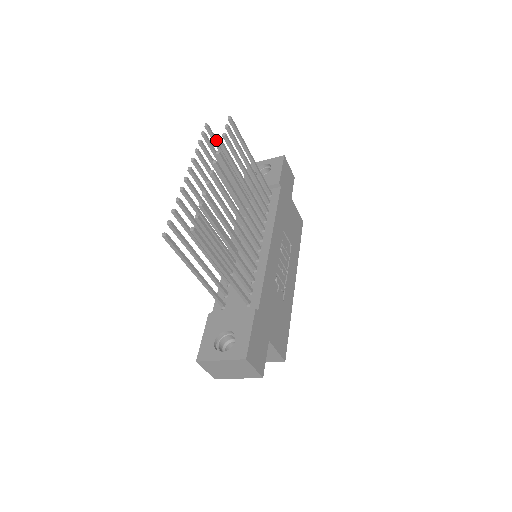
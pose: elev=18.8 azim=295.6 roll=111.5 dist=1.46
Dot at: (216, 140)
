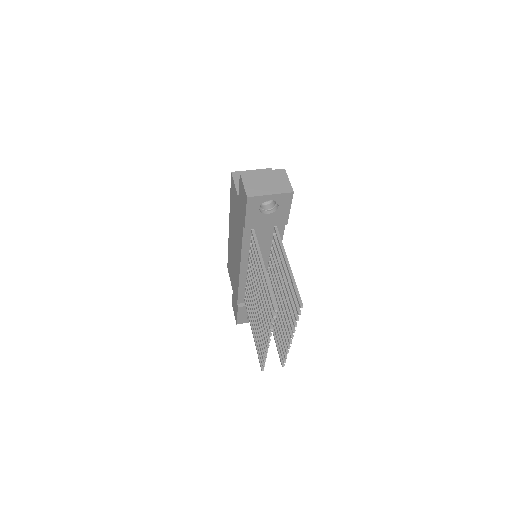
Dot at: (272, 295)
